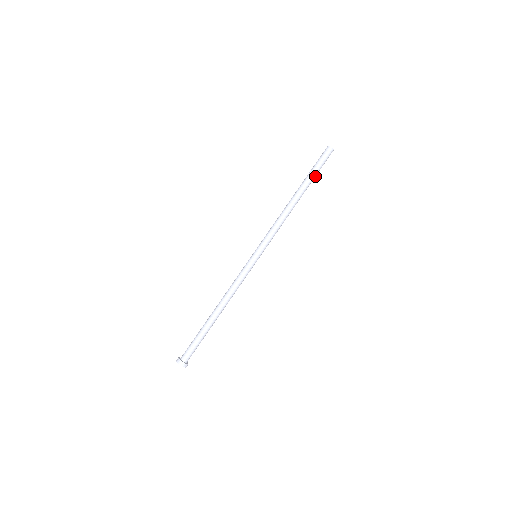
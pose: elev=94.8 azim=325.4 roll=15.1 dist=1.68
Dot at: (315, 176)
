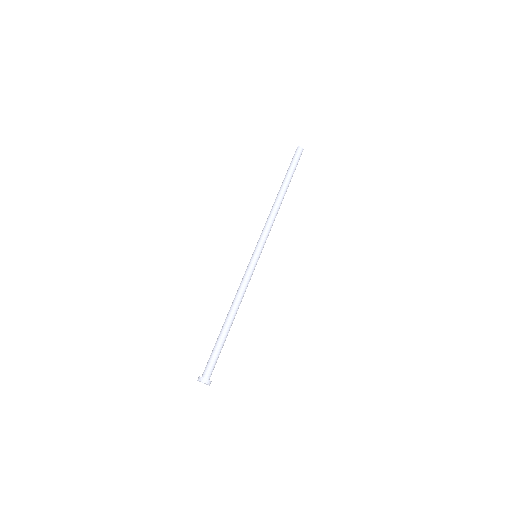
Dot at: (292, 173)
